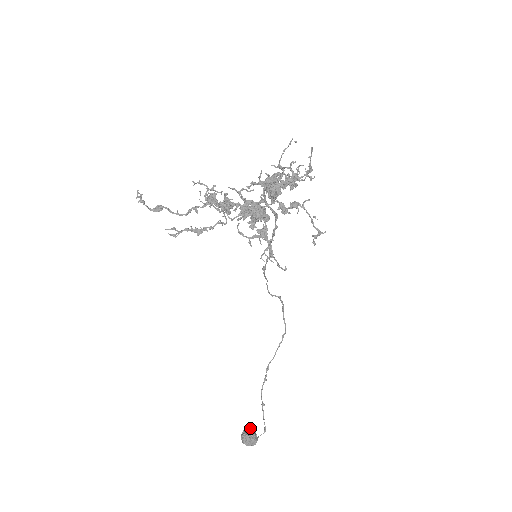
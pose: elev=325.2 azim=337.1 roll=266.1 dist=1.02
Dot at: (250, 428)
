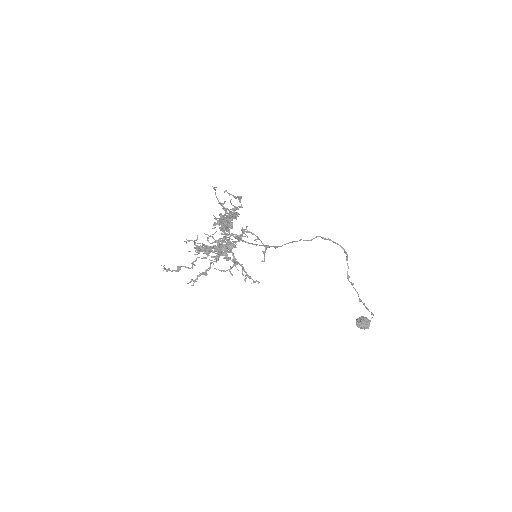
Dot at: (360, 318)
